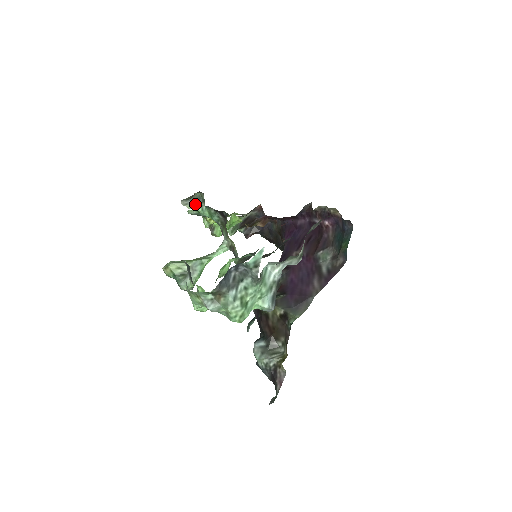
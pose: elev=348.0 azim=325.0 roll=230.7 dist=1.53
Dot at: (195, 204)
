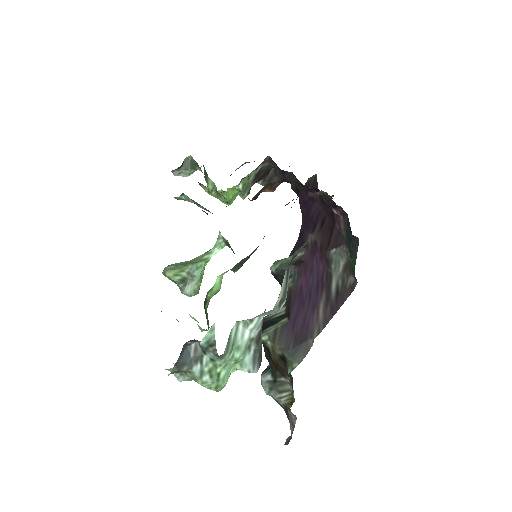
Dot at: (190, 170)
